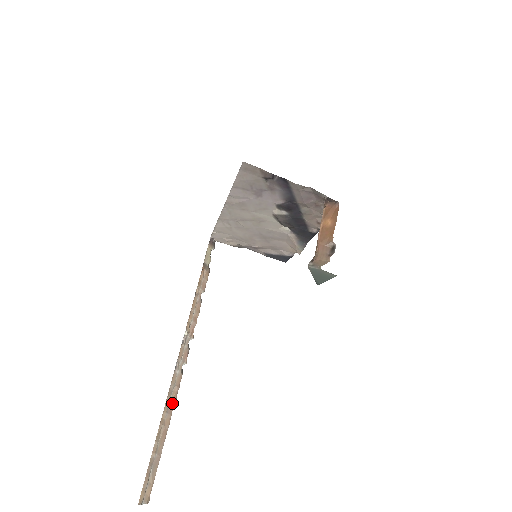
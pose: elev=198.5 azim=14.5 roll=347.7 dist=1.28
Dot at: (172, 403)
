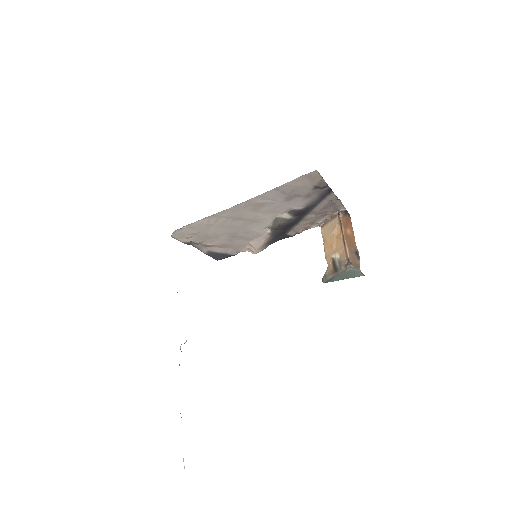
Dot at: occluded
